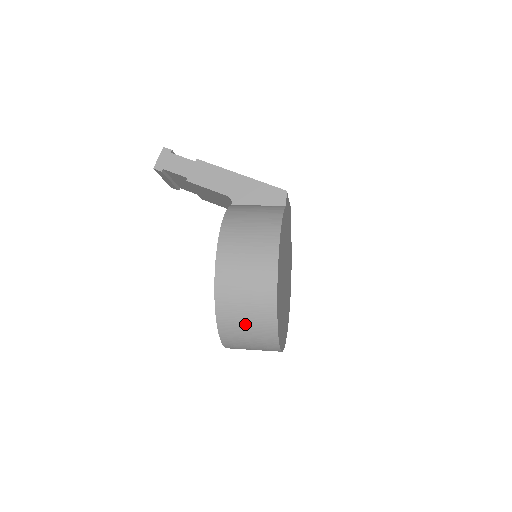
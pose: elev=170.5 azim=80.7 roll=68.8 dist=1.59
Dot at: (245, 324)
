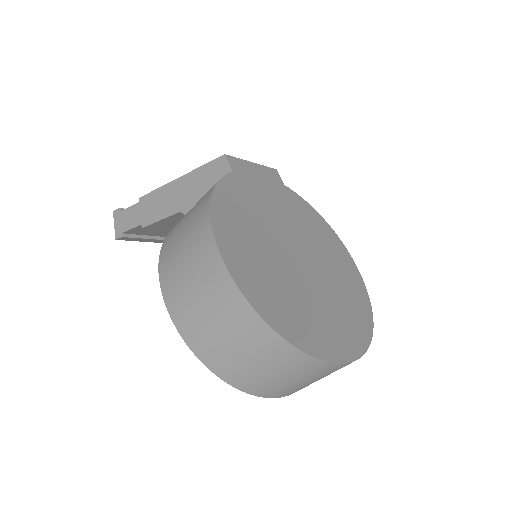
Dot at: (247, 359)
